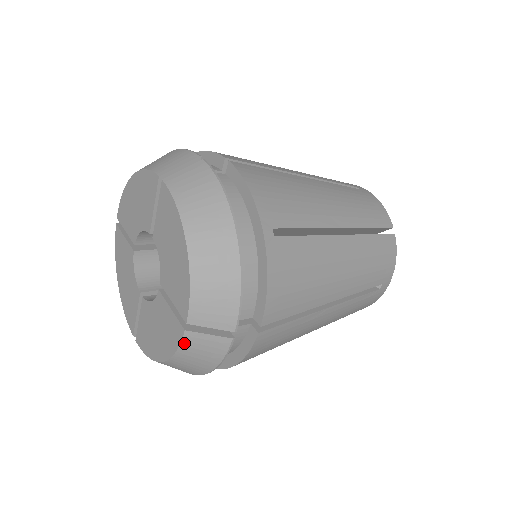
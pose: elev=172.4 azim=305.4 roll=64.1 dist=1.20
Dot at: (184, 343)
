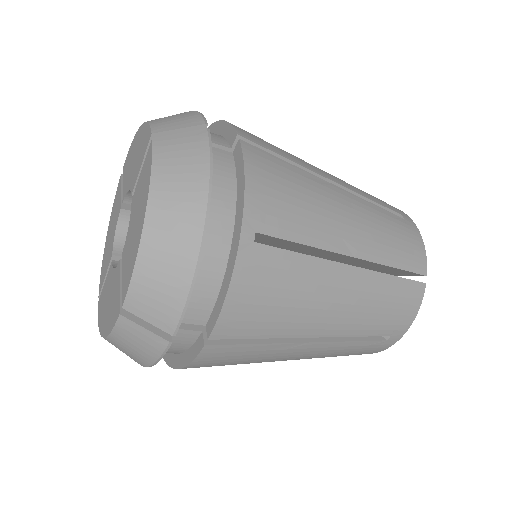
Dot at: (156, 150)
